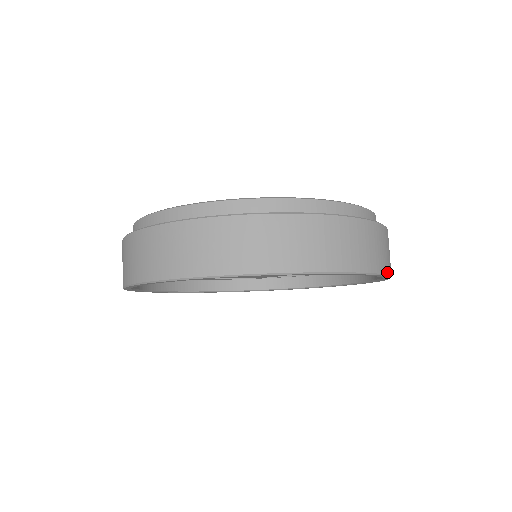
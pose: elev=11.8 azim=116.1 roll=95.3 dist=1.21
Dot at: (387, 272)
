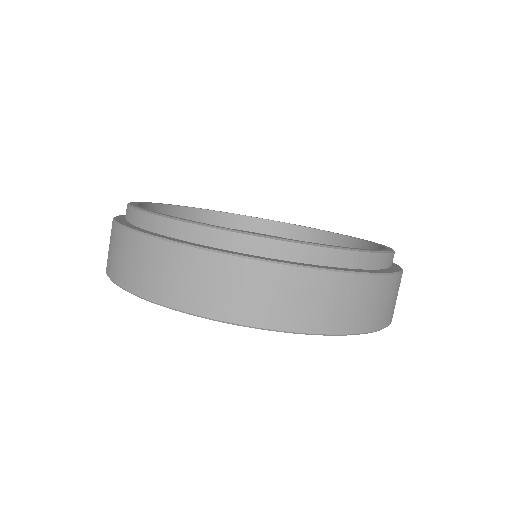
Dot at: (381, 327)
